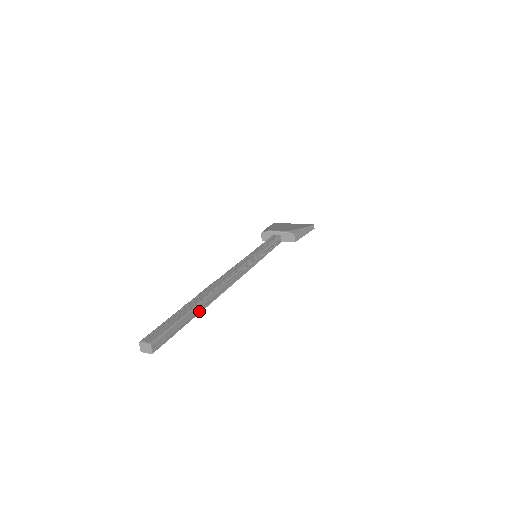
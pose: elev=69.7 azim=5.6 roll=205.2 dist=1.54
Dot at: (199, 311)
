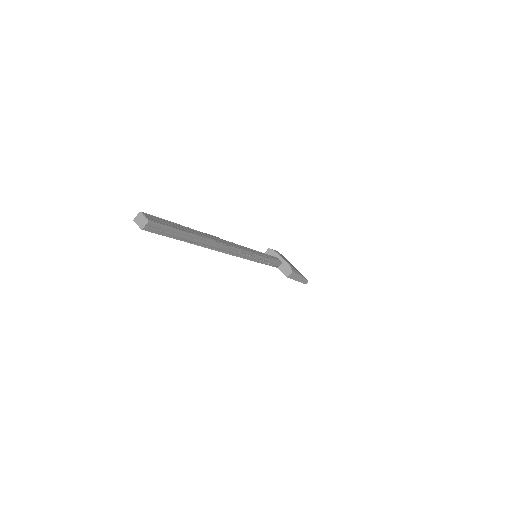
Dot at: (194, 242)
